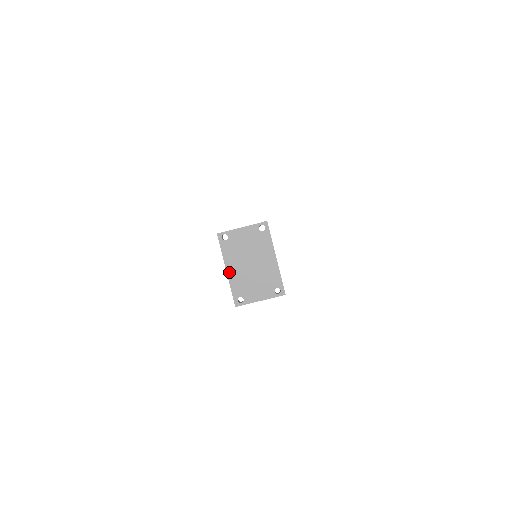
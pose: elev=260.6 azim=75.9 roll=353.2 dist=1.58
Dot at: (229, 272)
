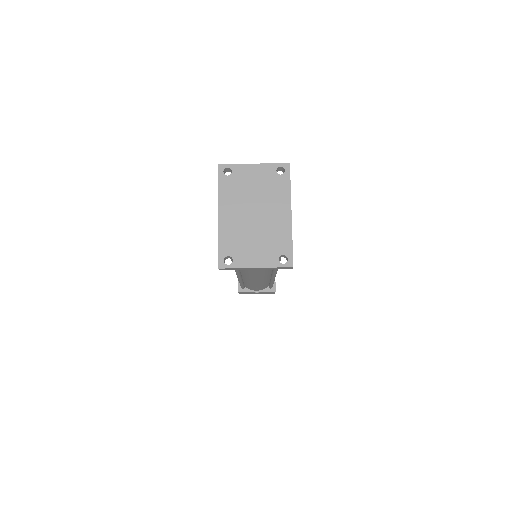
Dot at: (222, 218)
